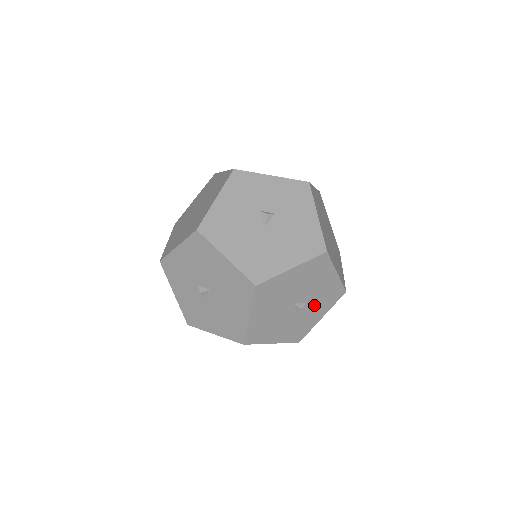
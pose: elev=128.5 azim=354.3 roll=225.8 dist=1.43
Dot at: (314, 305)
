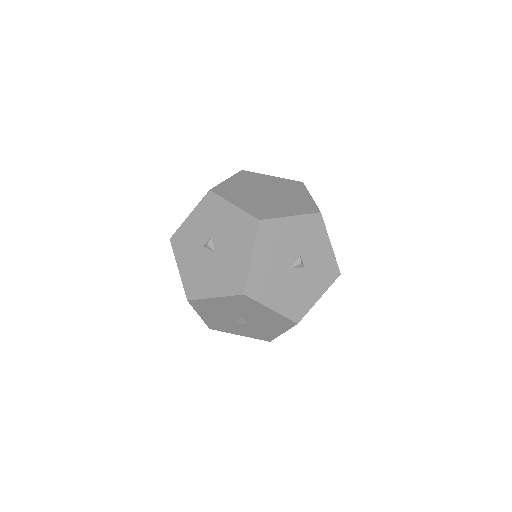
Dot at: (248, 328)
